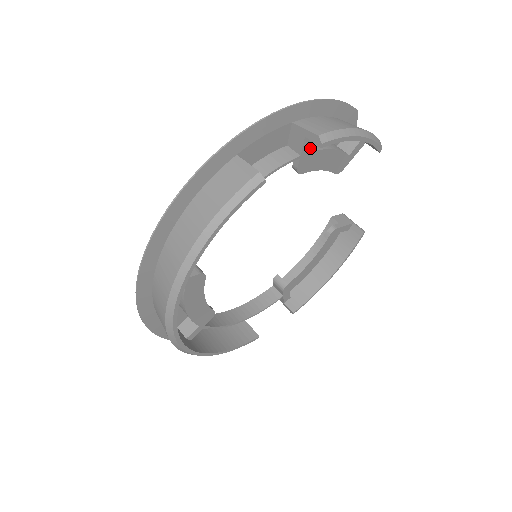
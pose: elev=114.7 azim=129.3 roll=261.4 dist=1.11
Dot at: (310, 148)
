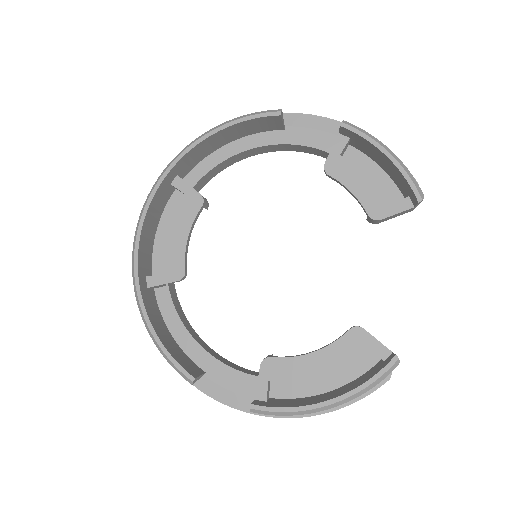
Dot at: (346, 160)
